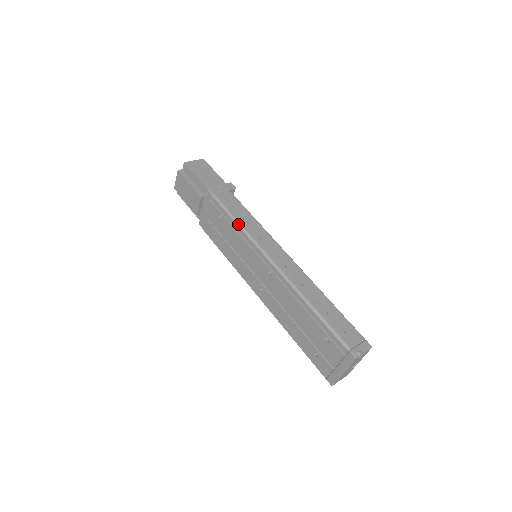
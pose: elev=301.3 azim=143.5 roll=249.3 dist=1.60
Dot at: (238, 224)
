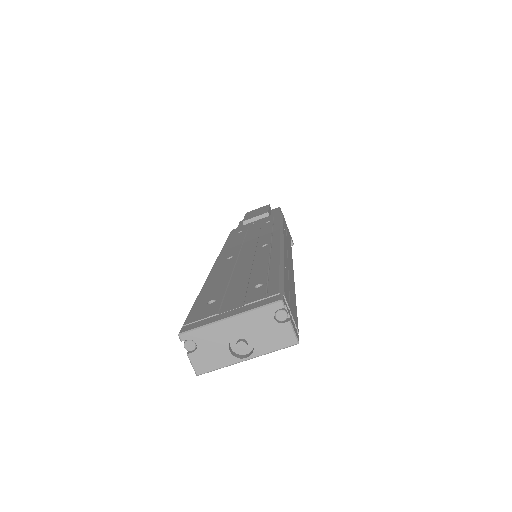
Dot at: (282, 224)
